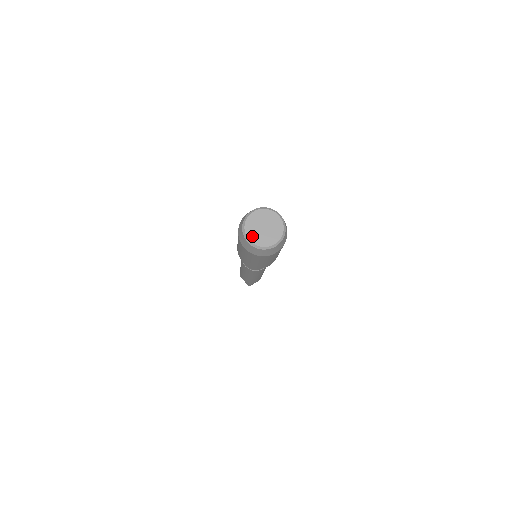
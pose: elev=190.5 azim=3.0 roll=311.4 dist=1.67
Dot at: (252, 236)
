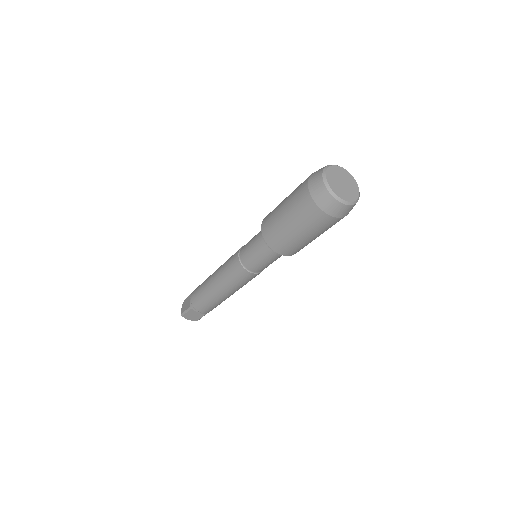
Dot at: (330, 175)
